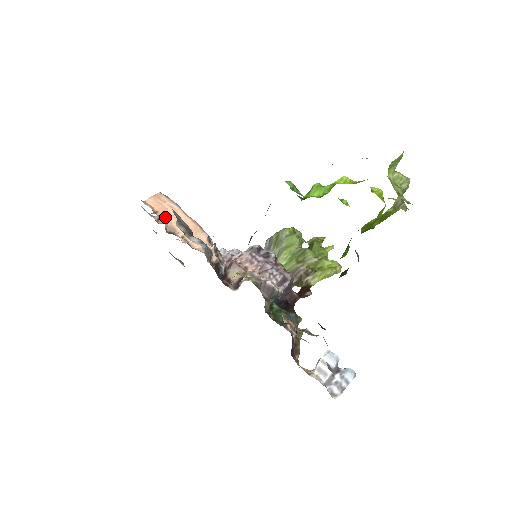
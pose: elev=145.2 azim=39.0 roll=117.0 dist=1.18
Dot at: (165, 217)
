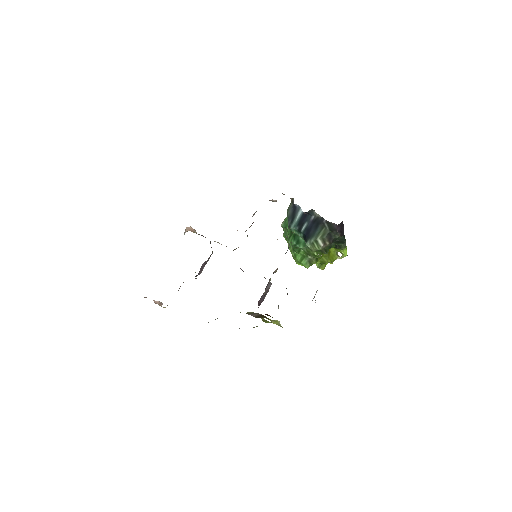
Dot at: occluded
